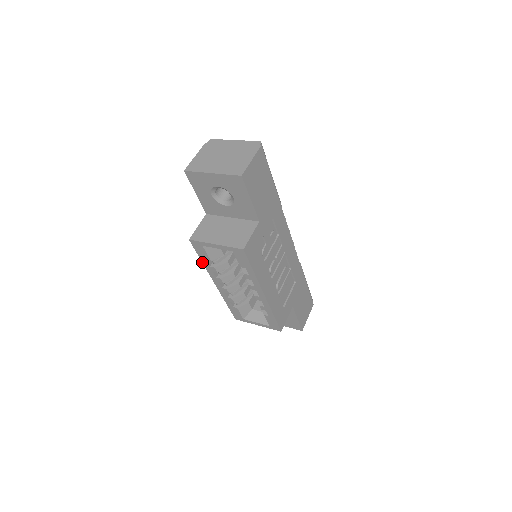
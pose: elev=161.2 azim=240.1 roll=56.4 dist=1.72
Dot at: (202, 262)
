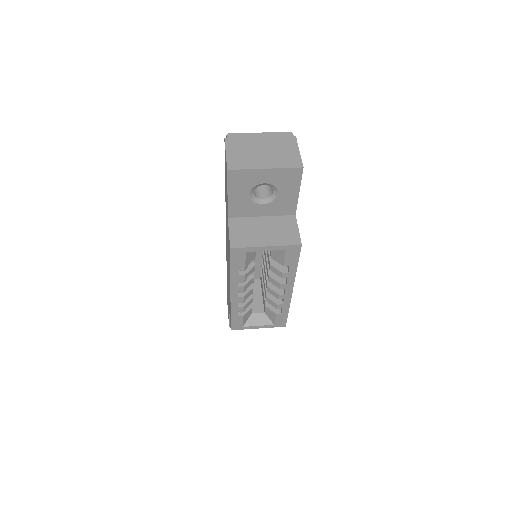
Dot at: (230, 272)
